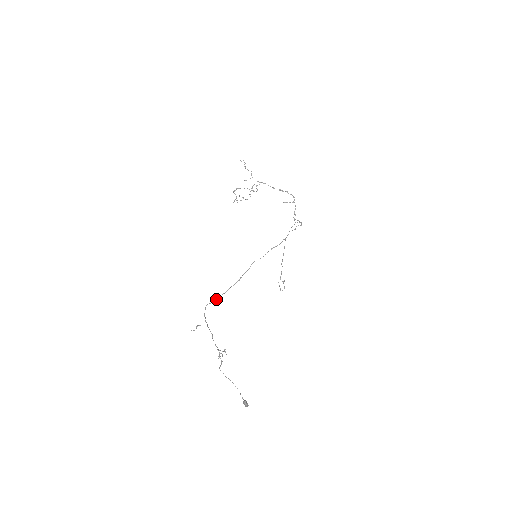
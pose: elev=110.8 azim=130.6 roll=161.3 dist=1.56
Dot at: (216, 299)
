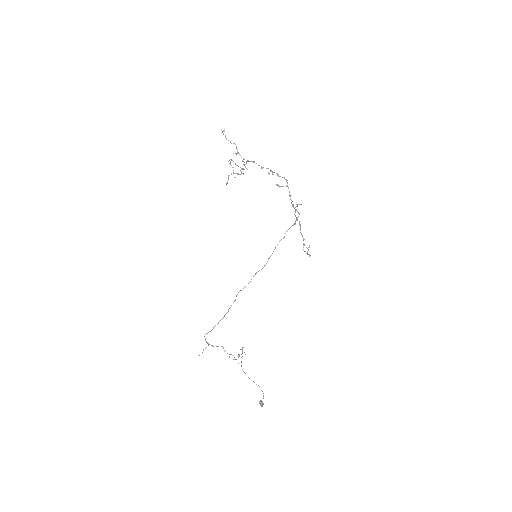
Dot at: (212, 329)
